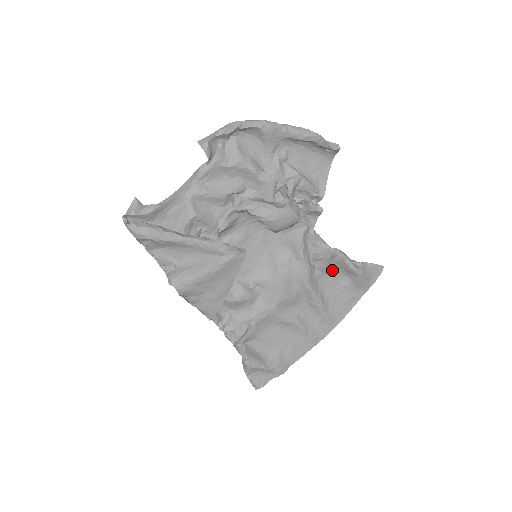
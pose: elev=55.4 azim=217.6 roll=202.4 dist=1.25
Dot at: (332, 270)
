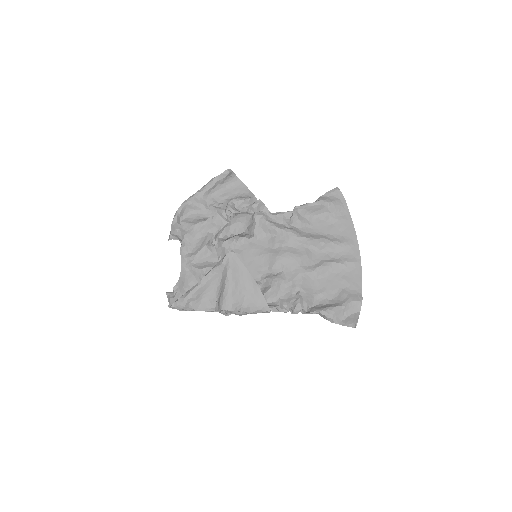
Dot at: (310, 220)
